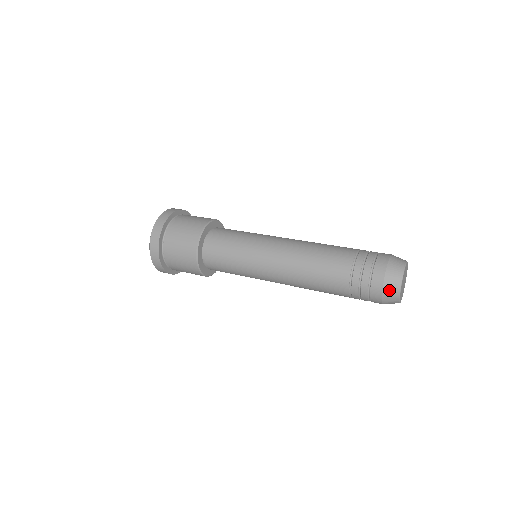
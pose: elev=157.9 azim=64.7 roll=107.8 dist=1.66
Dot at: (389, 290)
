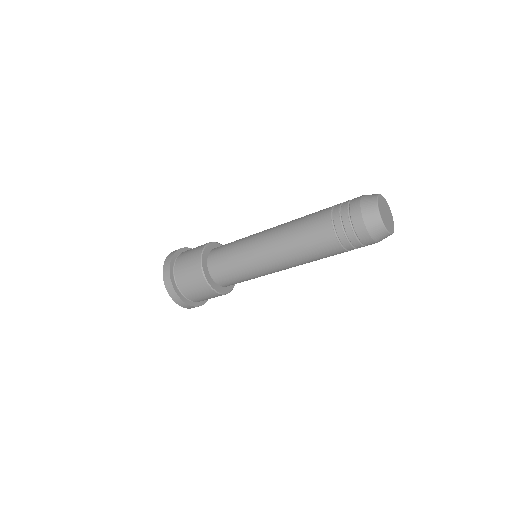
Dot at: (366, 200)
